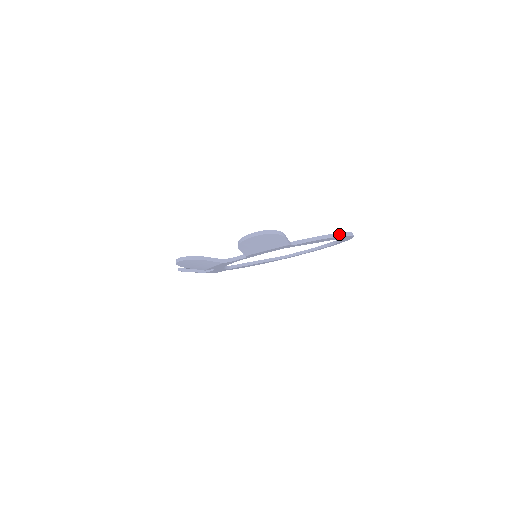
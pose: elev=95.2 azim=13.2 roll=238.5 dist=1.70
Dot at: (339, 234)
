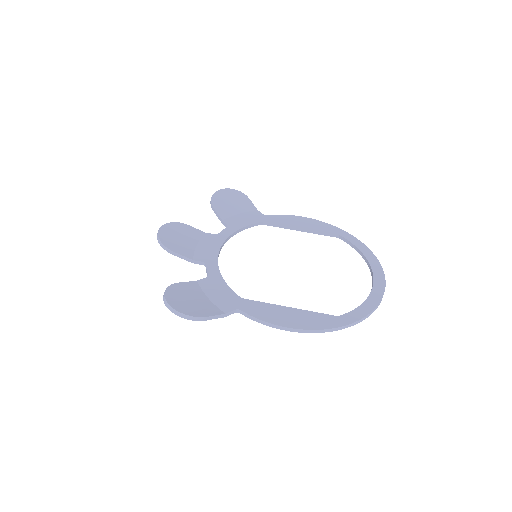
Dot at: (306, 330)
